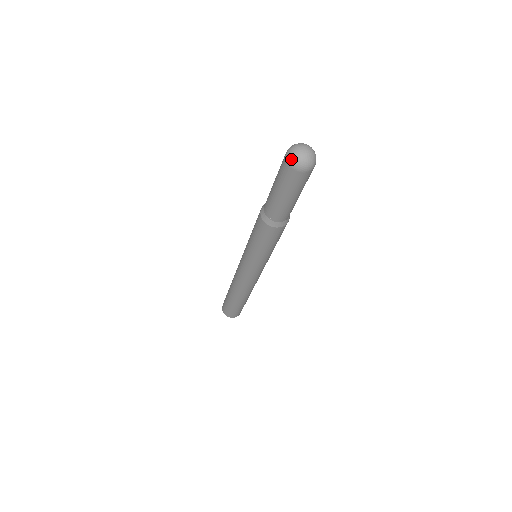
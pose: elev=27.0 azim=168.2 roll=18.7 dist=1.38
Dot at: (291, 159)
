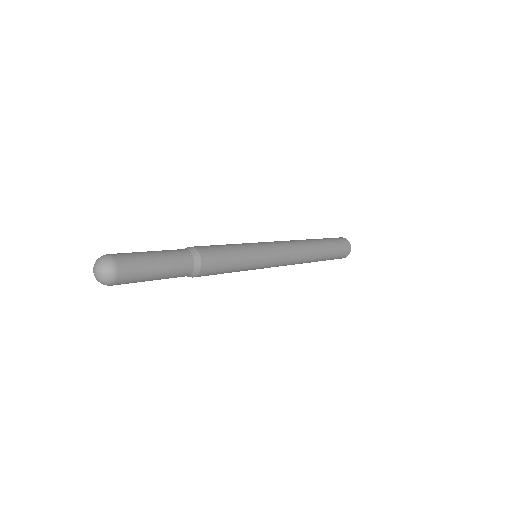
Dot at: occluded
